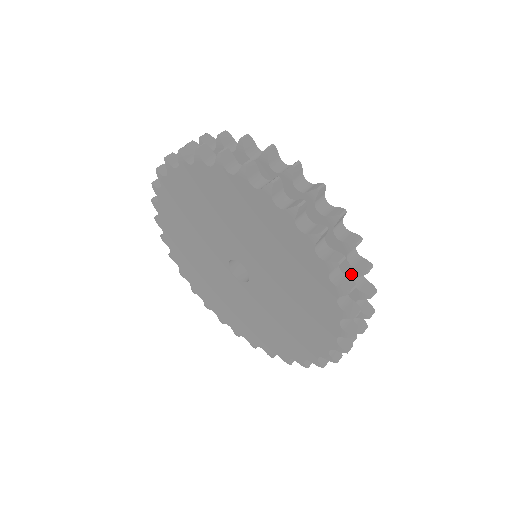
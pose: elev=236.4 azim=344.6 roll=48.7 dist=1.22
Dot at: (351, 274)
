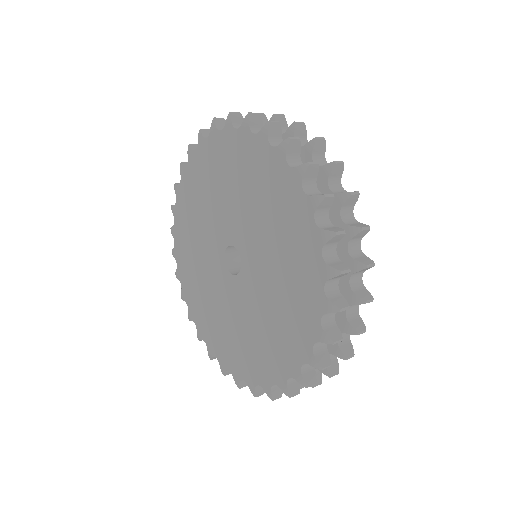
Dot at: occluded
